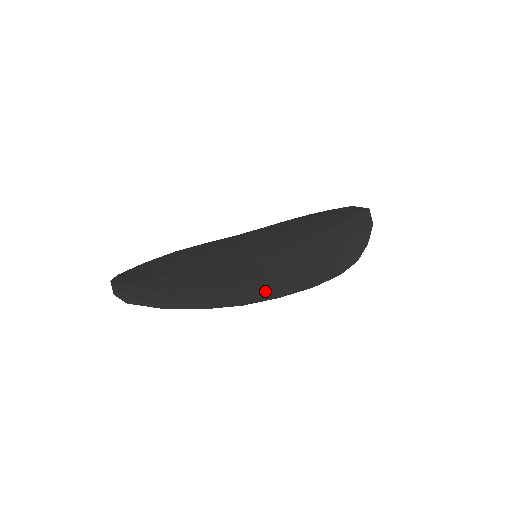
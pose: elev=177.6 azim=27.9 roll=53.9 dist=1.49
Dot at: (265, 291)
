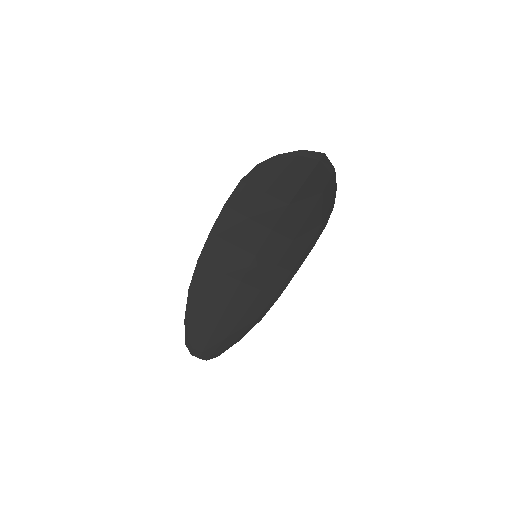
Dot at: (285, 277)
